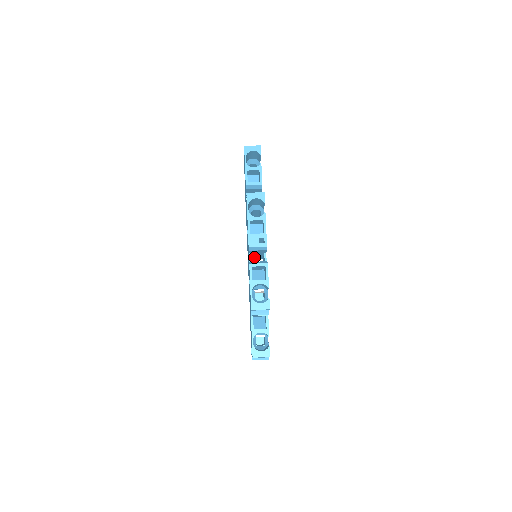
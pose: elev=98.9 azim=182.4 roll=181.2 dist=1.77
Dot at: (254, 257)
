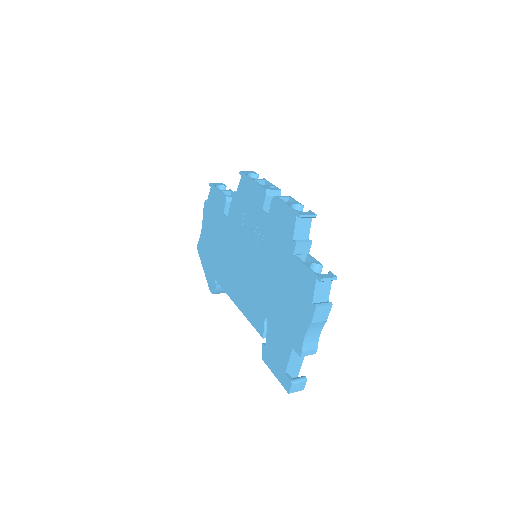
Dot at: occluded
